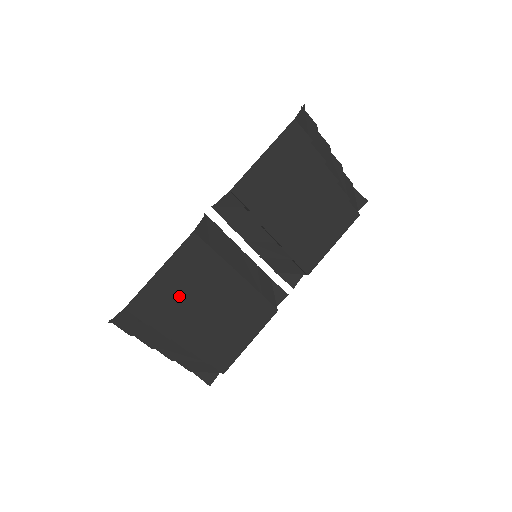
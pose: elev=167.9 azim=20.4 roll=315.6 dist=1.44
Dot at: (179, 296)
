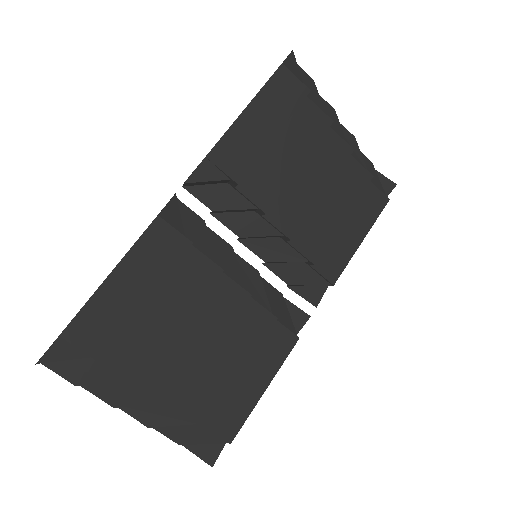
Dot at: (146, 316)
